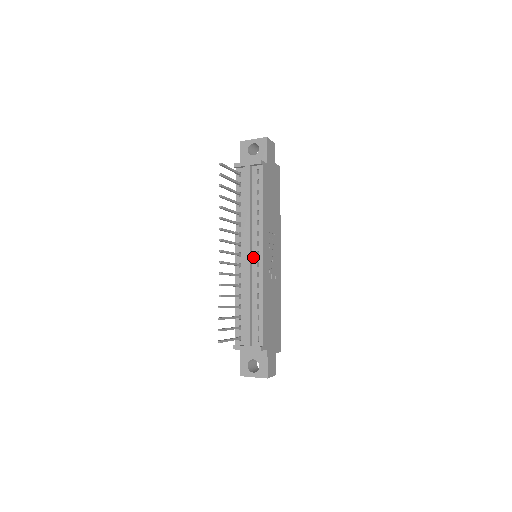
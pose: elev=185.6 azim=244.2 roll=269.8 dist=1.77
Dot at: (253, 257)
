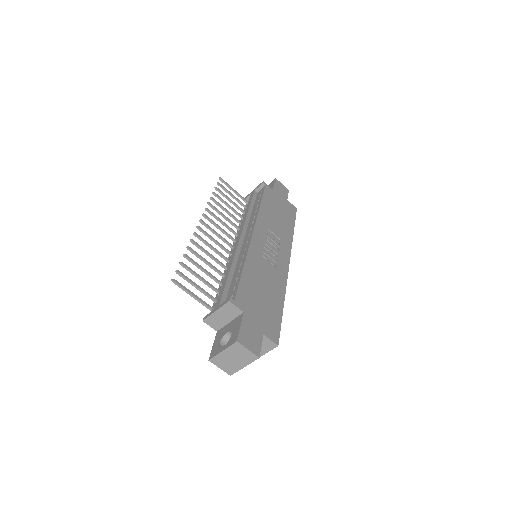
Dot at: (244, 241)
